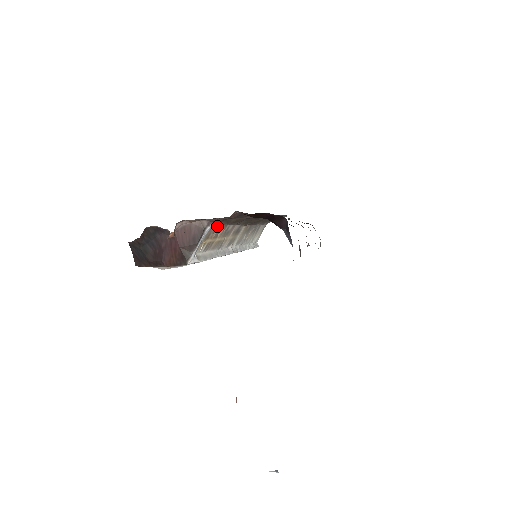
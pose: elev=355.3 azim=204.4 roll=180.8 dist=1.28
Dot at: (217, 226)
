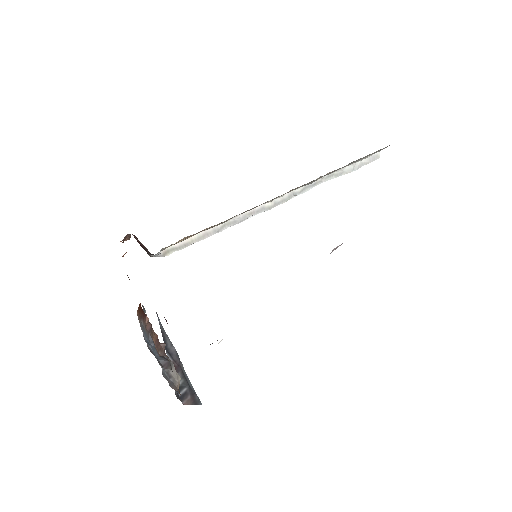
Dot at: (187, 237)
